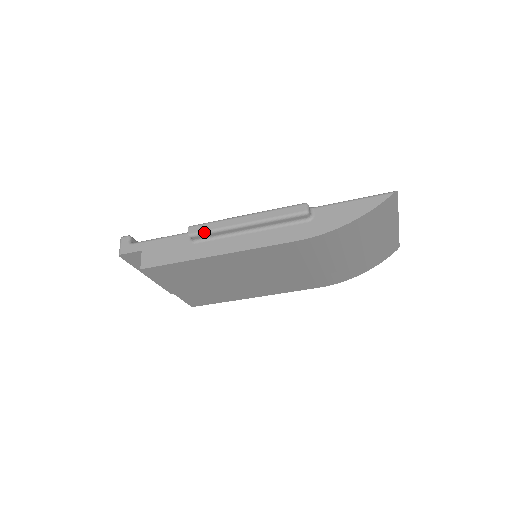
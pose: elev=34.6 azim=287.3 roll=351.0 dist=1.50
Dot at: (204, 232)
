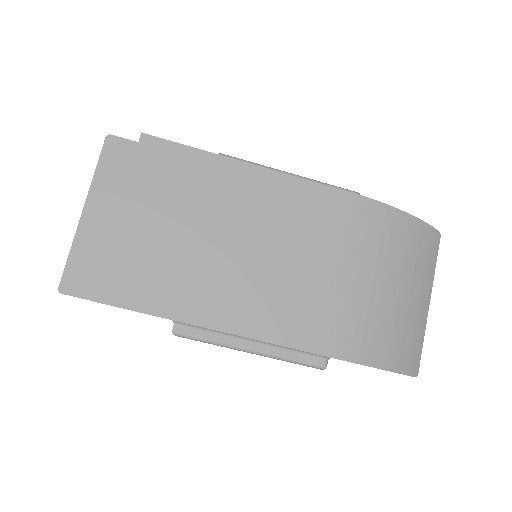
Dot at: (240, 159)
